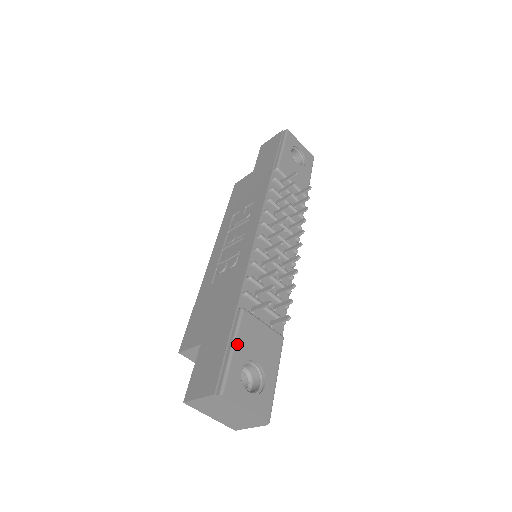
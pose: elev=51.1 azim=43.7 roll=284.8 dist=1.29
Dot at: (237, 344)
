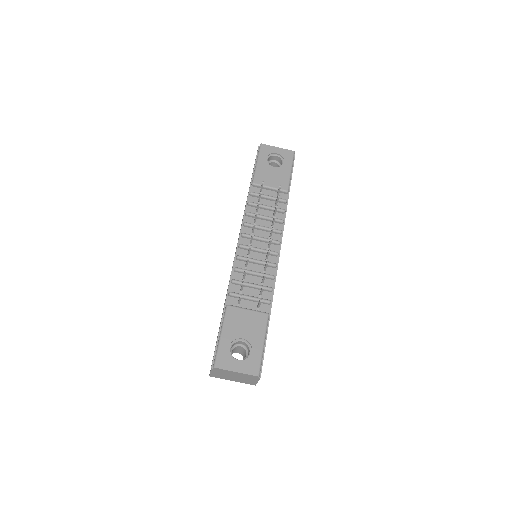
Dot at: (224, 331)
